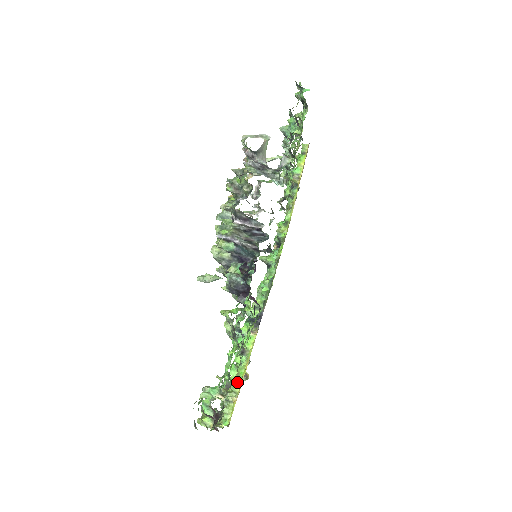
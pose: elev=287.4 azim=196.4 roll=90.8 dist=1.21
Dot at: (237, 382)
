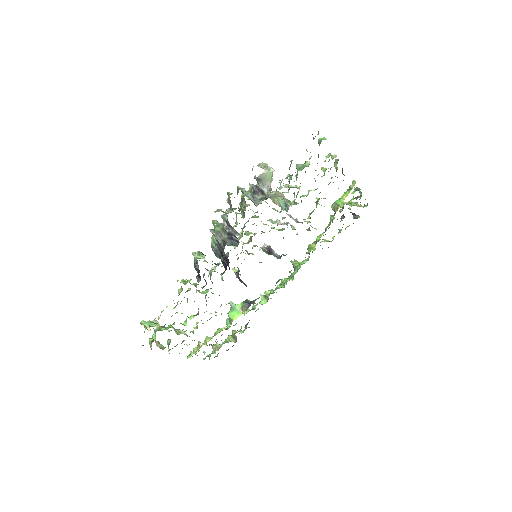
Dot at: (212, 336)
